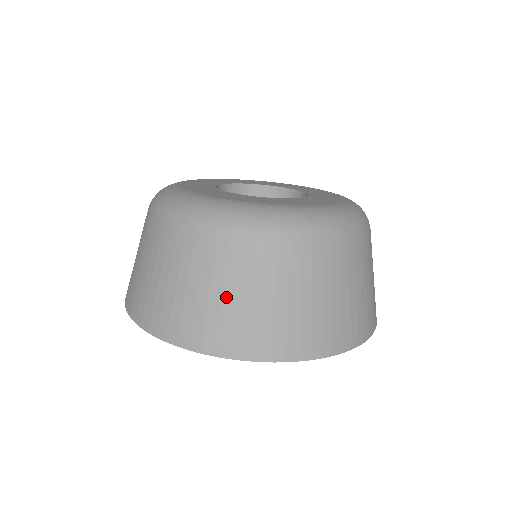
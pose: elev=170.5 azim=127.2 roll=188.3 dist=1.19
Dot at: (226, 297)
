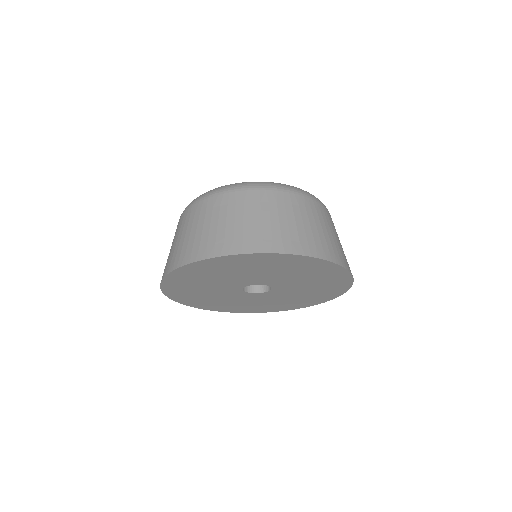
Dot at: (187, 234)
